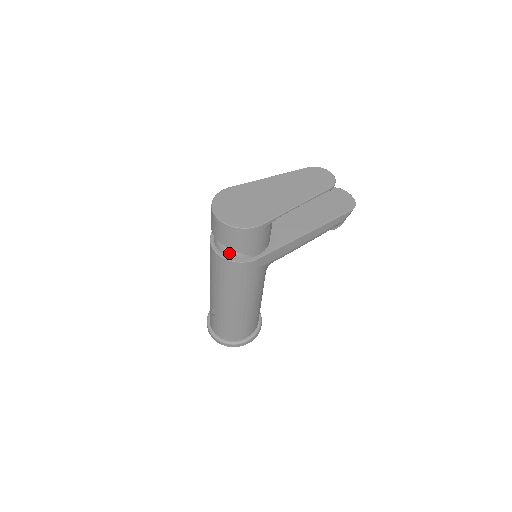
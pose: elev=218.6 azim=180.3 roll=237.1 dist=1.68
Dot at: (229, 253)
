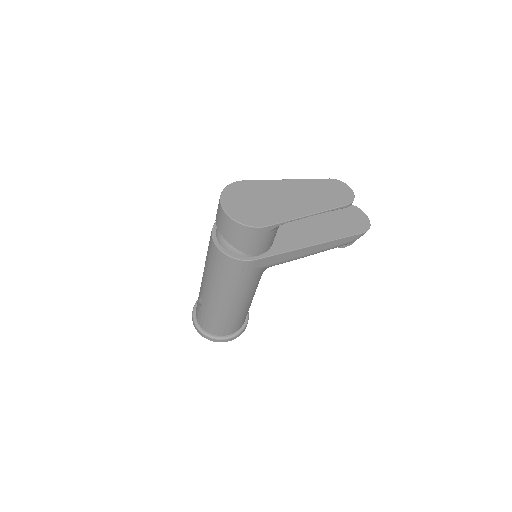
Dot at: (228, 247)
